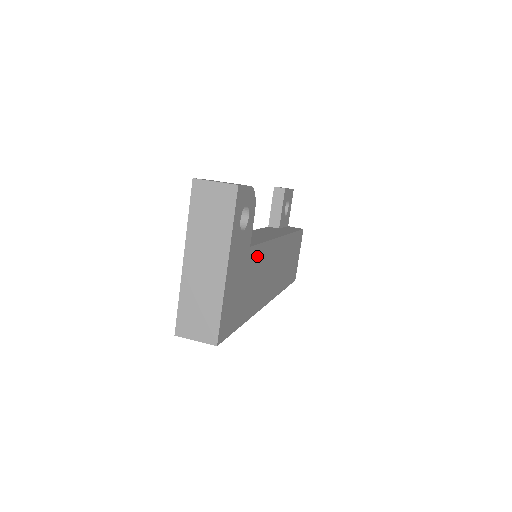
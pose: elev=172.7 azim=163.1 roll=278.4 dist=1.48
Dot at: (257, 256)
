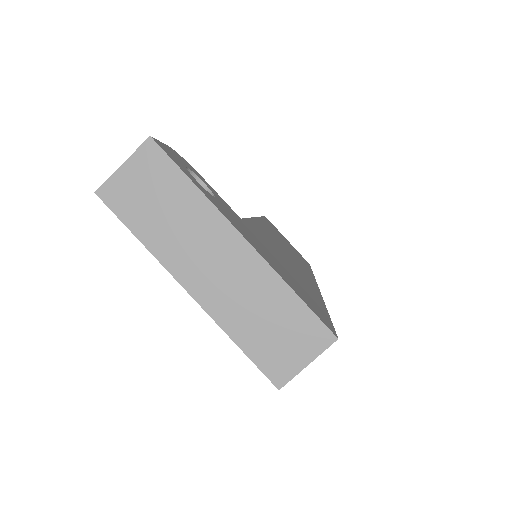
Dot at: (258, 232)
